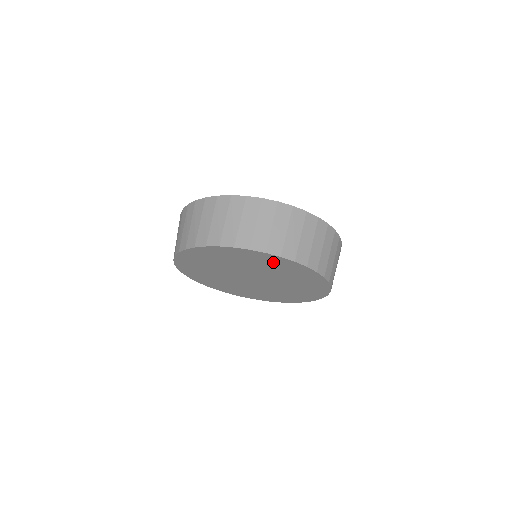
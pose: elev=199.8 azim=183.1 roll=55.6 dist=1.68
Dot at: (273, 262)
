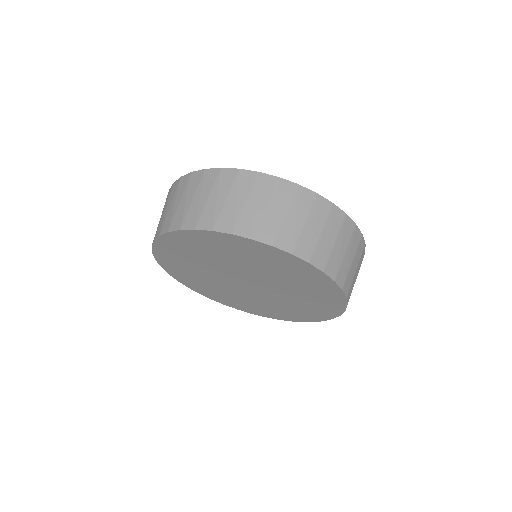
Dot at: (324, 299)
